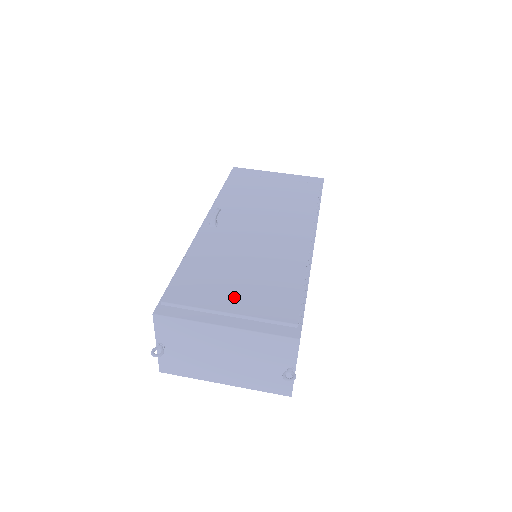
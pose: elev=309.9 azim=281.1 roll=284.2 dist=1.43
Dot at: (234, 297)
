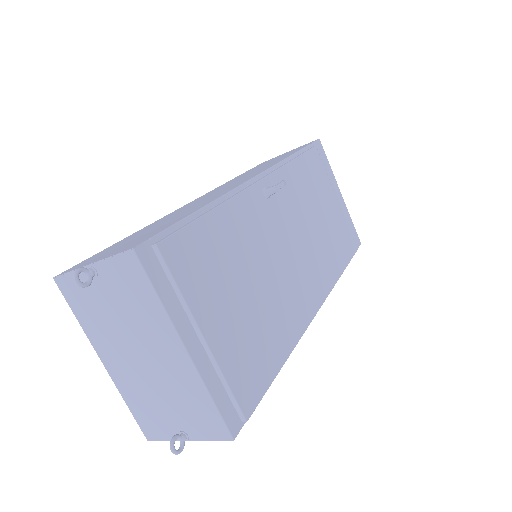
Dot at: (223, 320)
